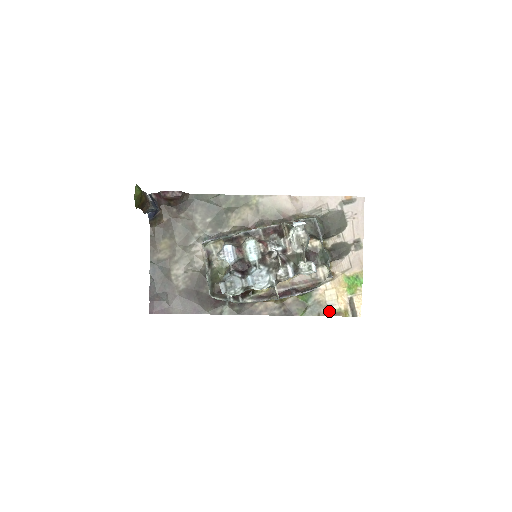
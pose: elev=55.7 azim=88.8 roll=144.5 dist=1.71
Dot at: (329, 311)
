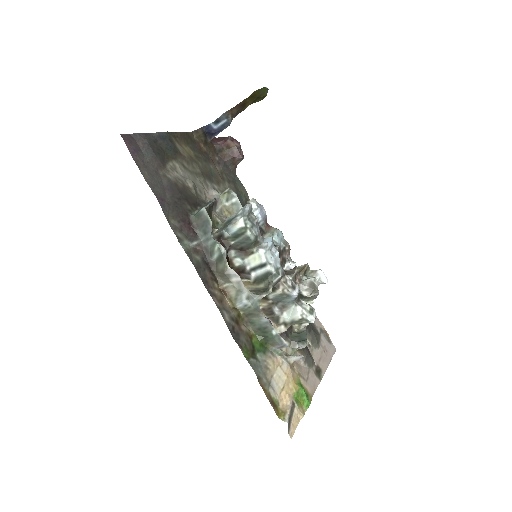
Dot at: (268, 390)
